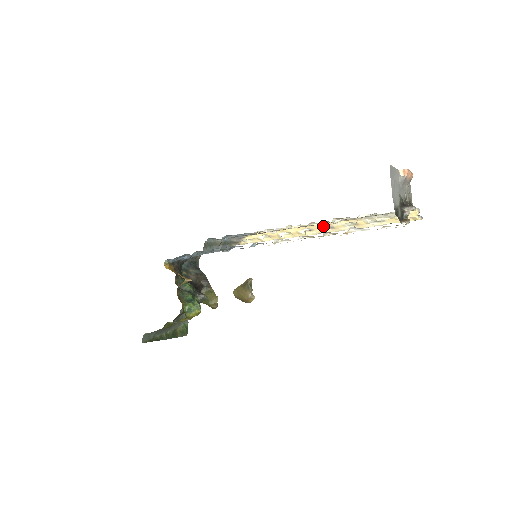
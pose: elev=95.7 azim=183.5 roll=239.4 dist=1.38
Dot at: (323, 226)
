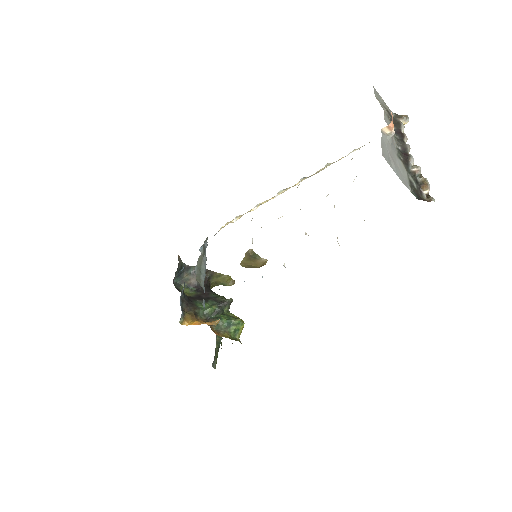
Dot at: (298, 182)
